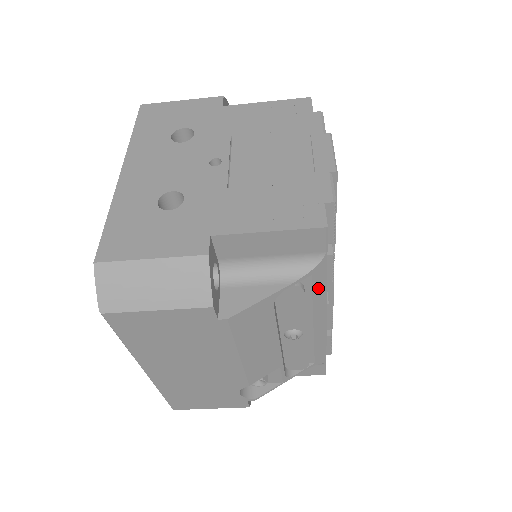
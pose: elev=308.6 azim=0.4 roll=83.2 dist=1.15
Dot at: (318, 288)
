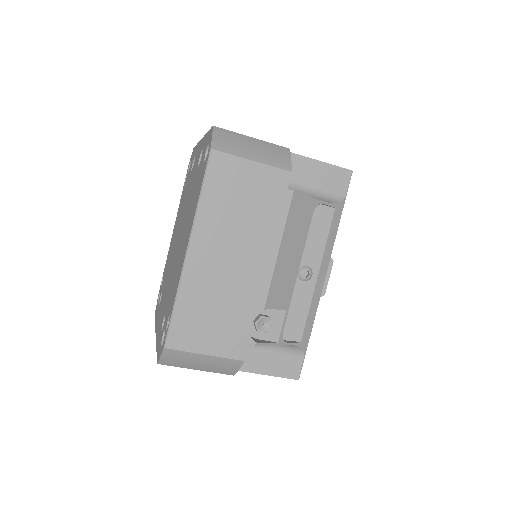
Dot at: (333, 229)
